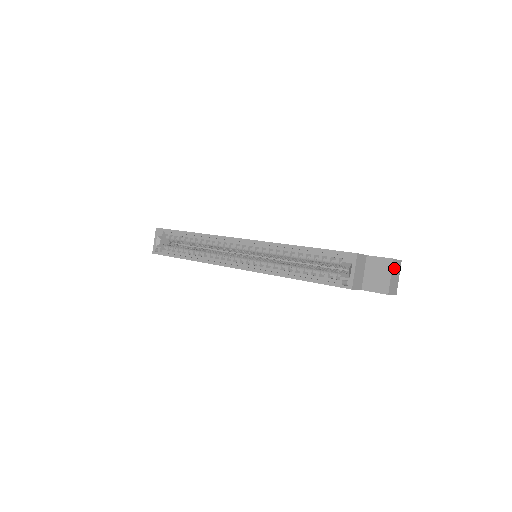
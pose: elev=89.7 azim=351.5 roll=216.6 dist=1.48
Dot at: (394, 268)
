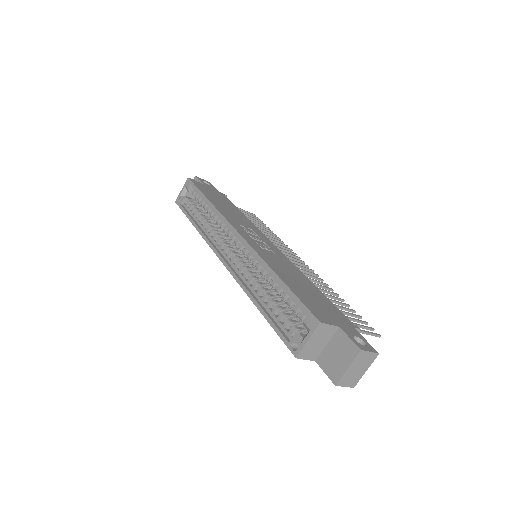
Dot at: (359, 360)
